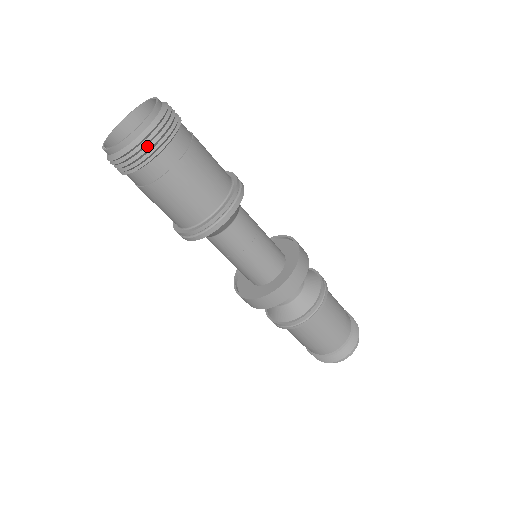
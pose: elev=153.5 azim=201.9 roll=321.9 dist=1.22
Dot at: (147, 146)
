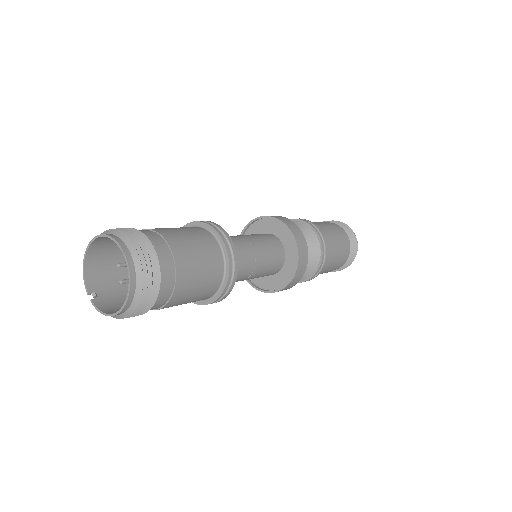
Dot at: (138, 310)
